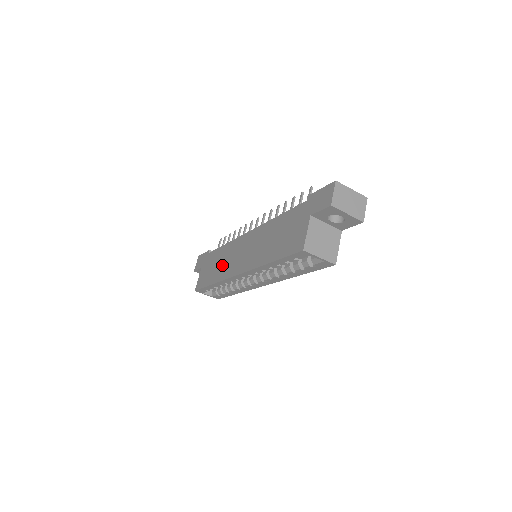
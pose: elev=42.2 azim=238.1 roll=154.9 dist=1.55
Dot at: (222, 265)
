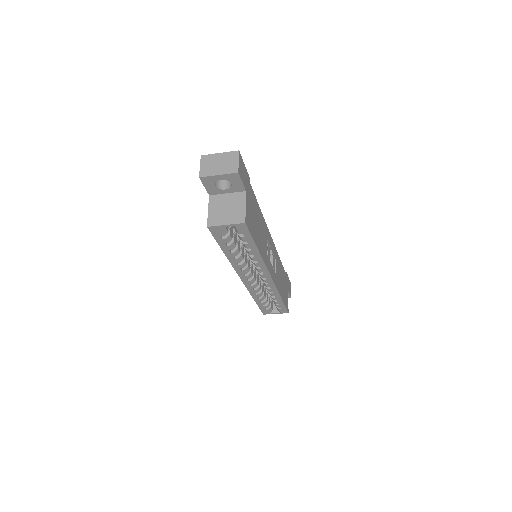
Dot at: occluded
